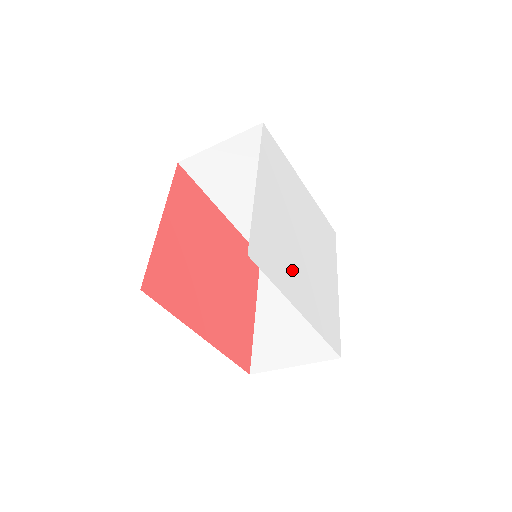
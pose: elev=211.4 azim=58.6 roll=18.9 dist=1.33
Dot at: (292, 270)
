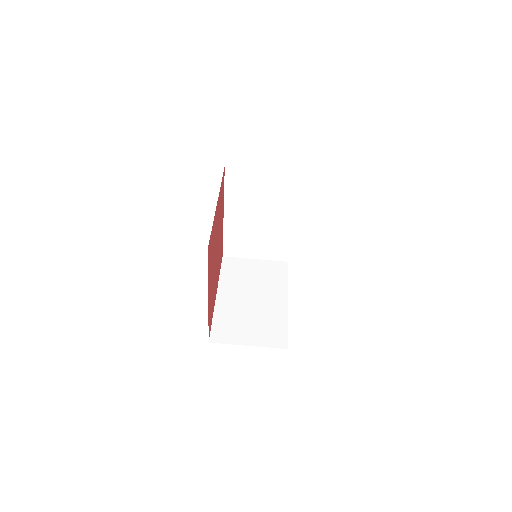
Dot at: occluded
